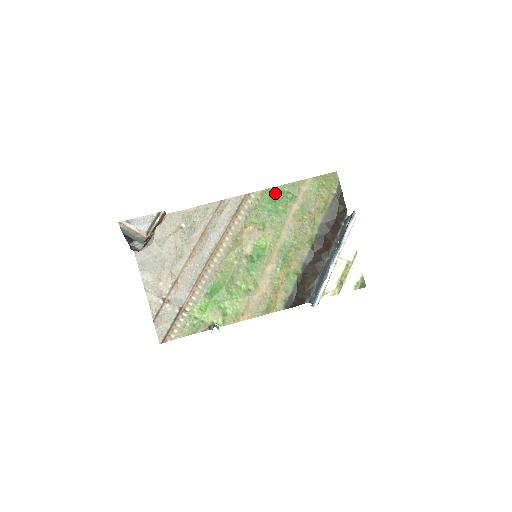
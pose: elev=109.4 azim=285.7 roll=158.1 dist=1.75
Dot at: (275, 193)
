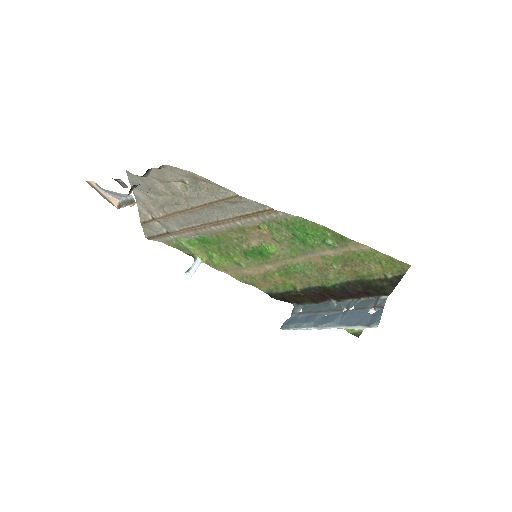
Dot at: (313, 227)
